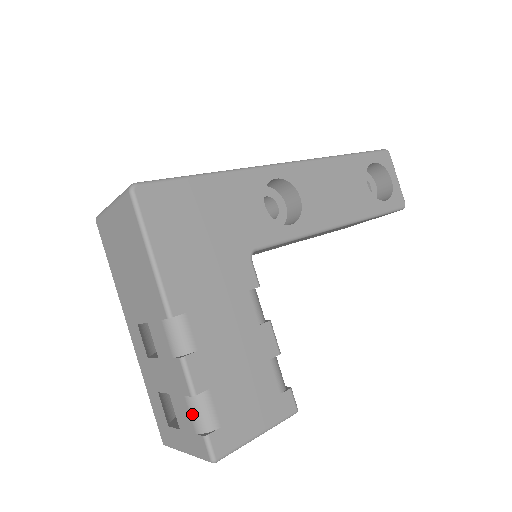
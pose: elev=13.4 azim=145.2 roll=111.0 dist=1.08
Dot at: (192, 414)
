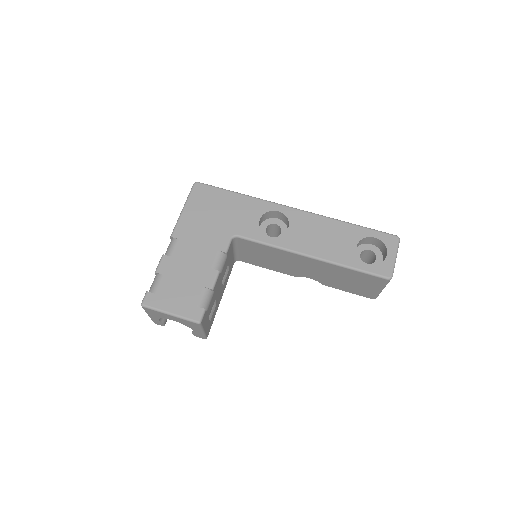
Dot at: (152, 284)
